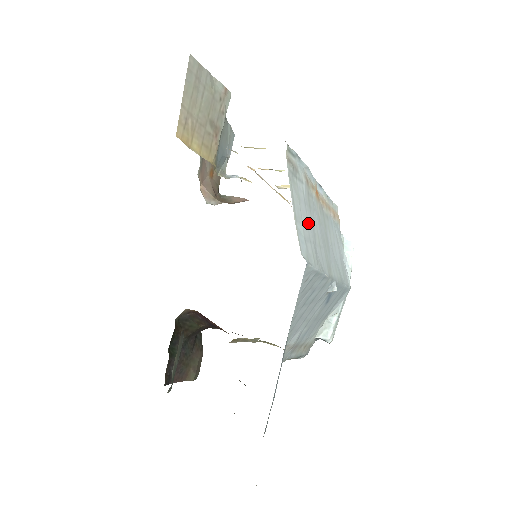
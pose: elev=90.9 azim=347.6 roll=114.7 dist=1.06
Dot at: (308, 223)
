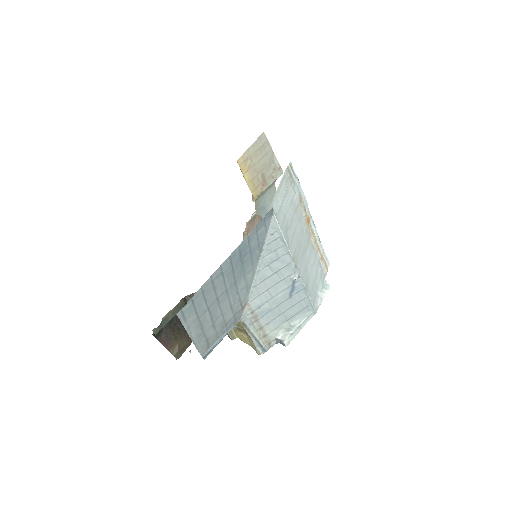
Dot at: (288, 211)
